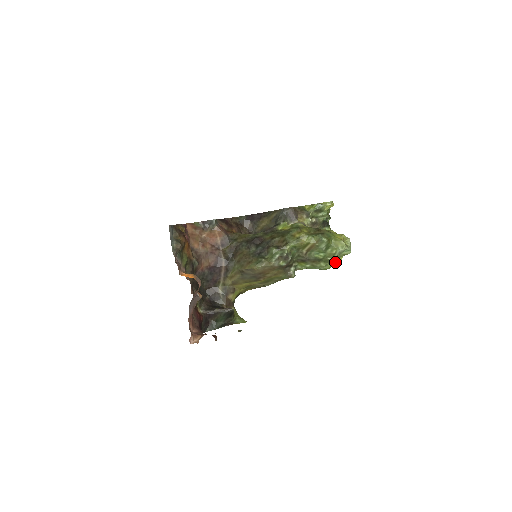
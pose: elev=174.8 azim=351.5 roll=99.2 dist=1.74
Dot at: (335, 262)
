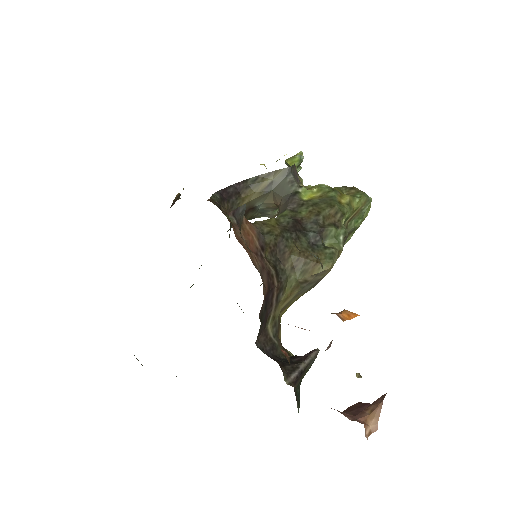
Dot at: occluded
